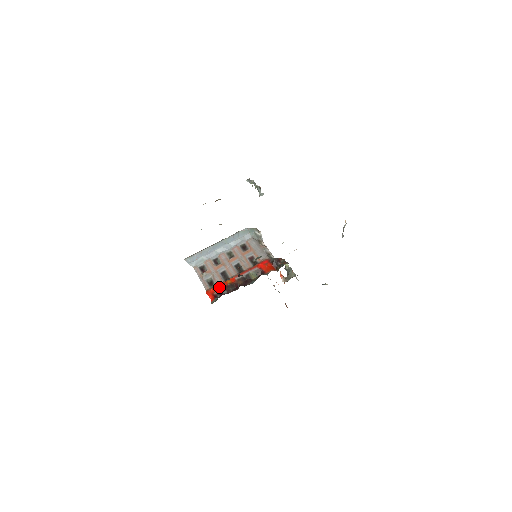
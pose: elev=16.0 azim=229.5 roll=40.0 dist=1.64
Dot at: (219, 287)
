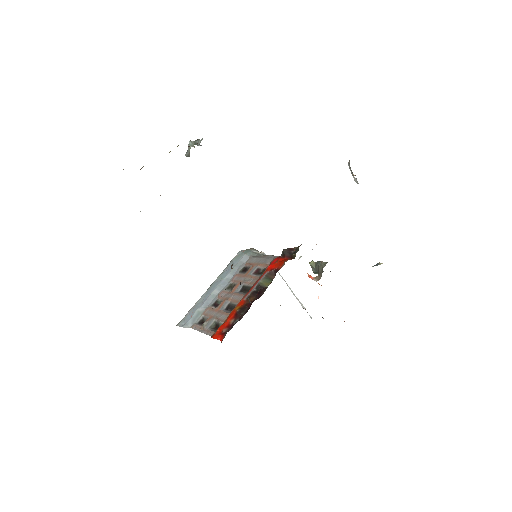
Dot at: (226, 321)
